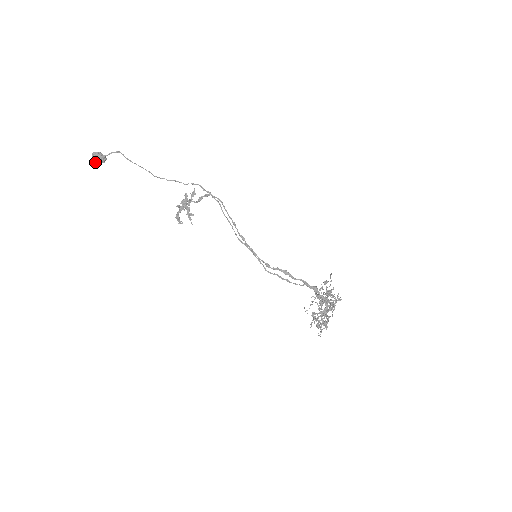
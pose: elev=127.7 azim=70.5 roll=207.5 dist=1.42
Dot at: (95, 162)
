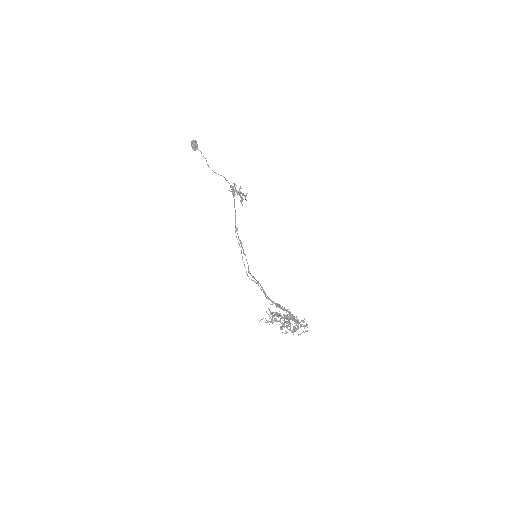
Dot at: occluded
